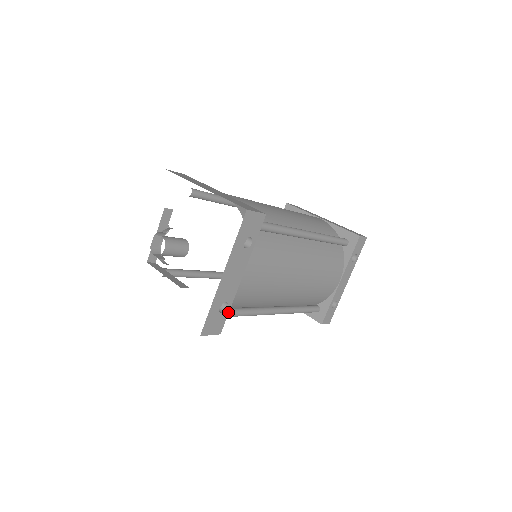
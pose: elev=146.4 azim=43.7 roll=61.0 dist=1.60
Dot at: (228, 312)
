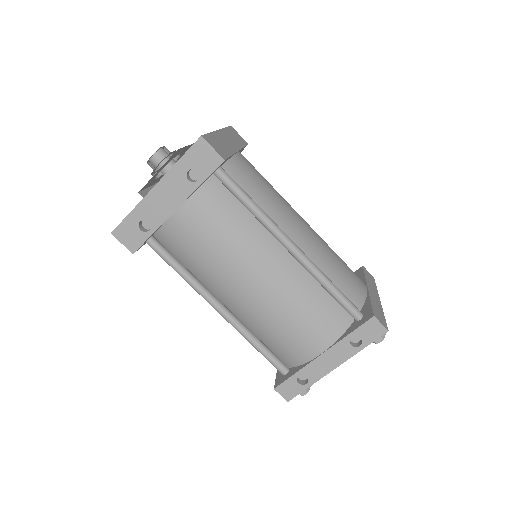
Dot at: (149, 237)
